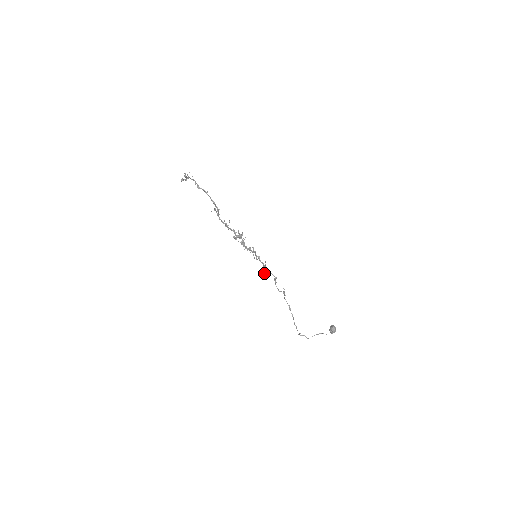
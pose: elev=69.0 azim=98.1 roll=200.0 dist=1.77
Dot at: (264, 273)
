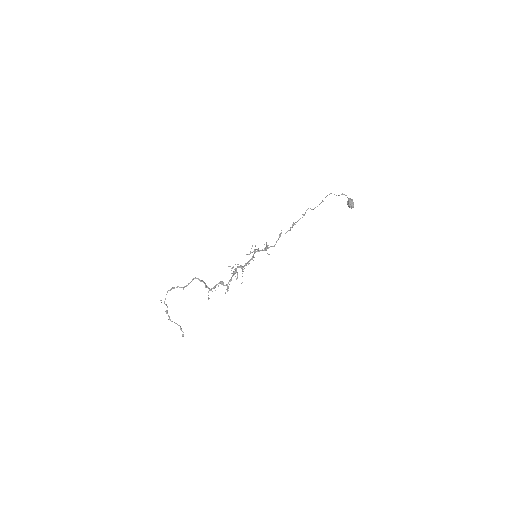
Dot at: occluded
